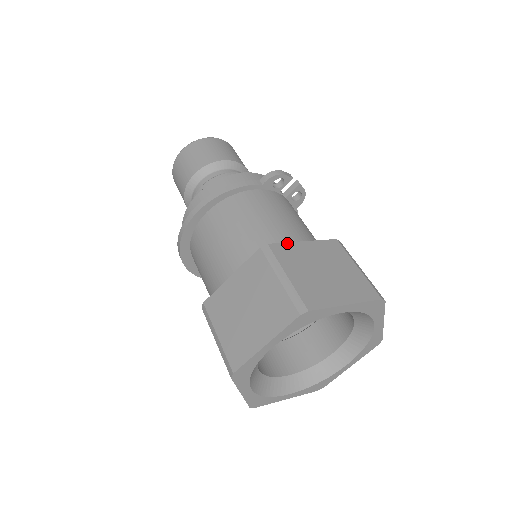
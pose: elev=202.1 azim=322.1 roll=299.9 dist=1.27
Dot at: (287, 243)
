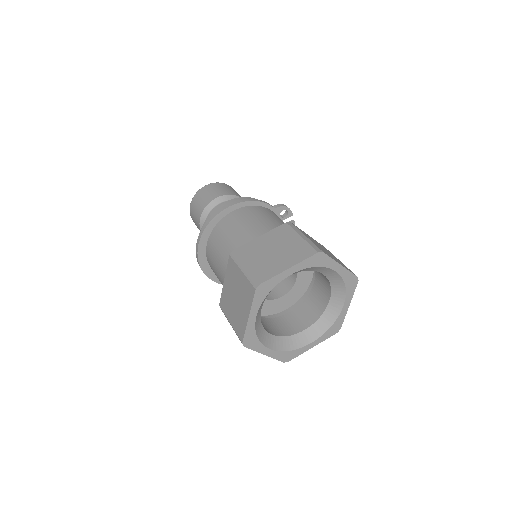
Dot at: occluded
